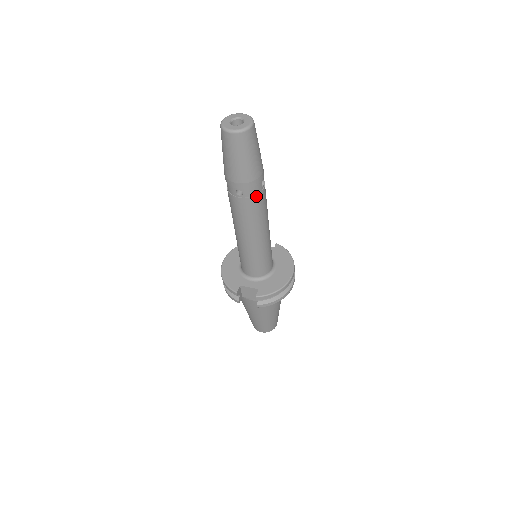
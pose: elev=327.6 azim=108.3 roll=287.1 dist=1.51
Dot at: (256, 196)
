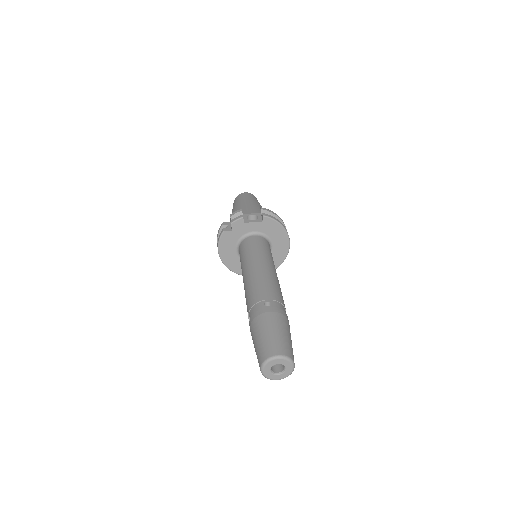
Dot at: occluded
